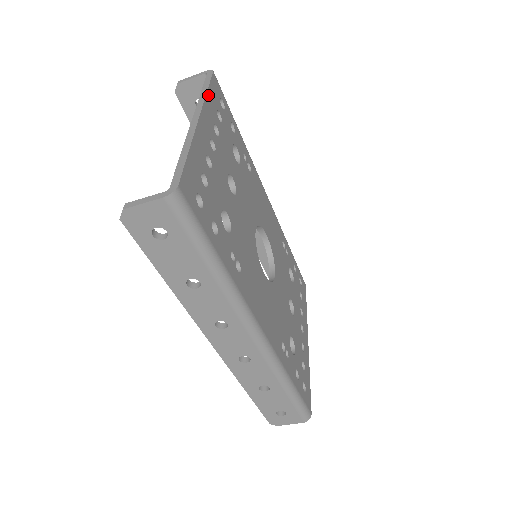
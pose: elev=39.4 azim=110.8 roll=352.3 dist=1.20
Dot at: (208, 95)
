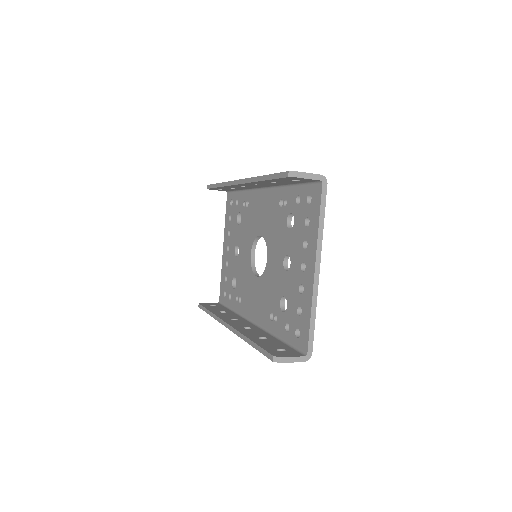
Dot at: (322, 227)
